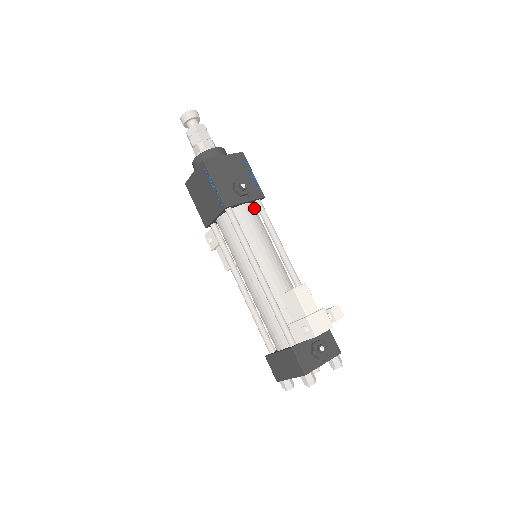
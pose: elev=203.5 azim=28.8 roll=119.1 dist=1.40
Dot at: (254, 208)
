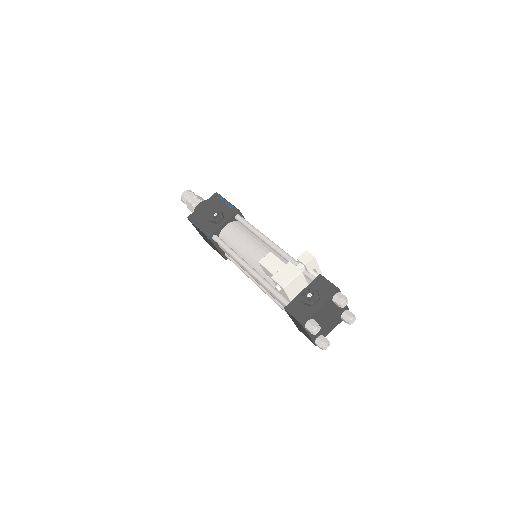
Dot at: (236, 223)
